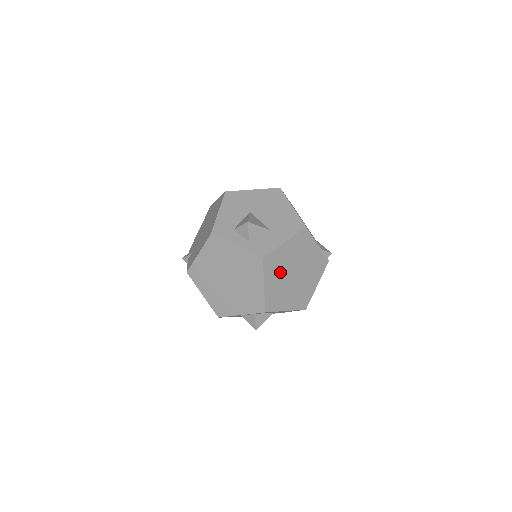
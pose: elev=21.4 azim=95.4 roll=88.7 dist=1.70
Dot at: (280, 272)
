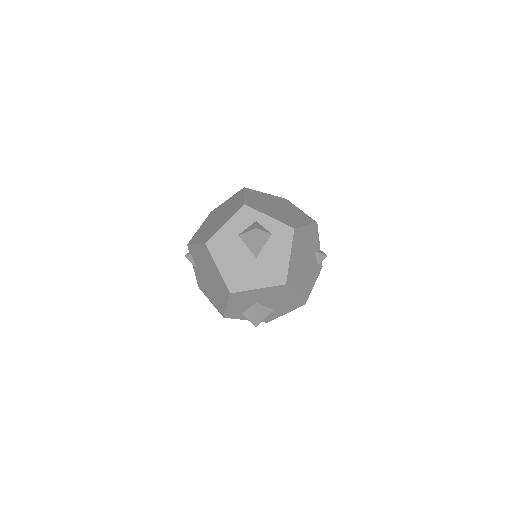
Dot at: occluded
